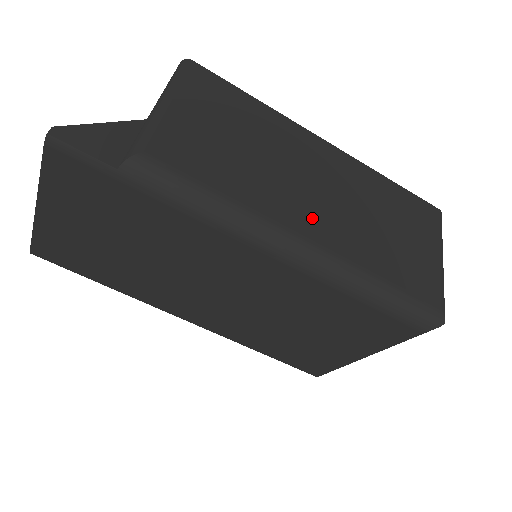
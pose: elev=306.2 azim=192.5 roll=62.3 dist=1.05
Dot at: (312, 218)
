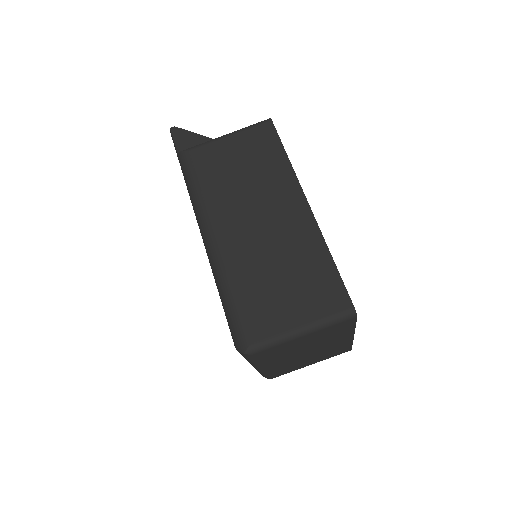
Dot at: (233, 231)
